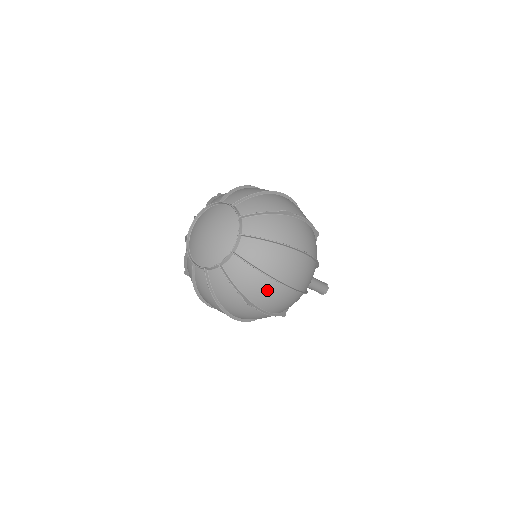
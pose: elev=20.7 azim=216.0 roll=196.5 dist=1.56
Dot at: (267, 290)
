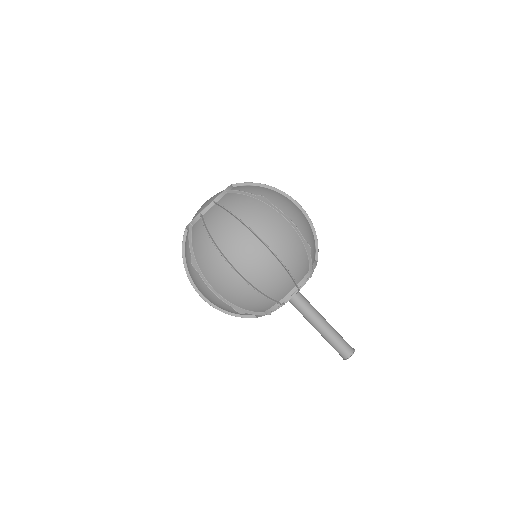
Dot at: (211, 259)
